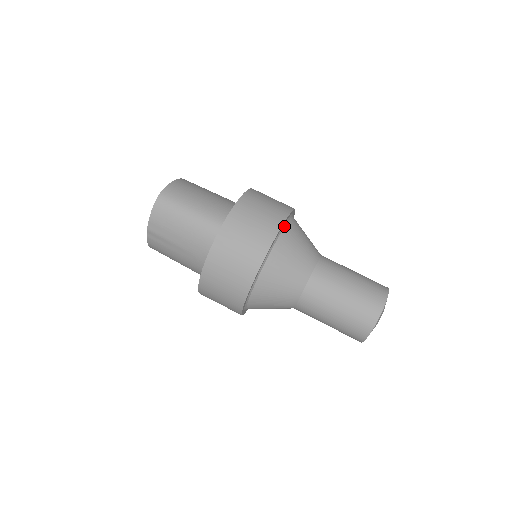
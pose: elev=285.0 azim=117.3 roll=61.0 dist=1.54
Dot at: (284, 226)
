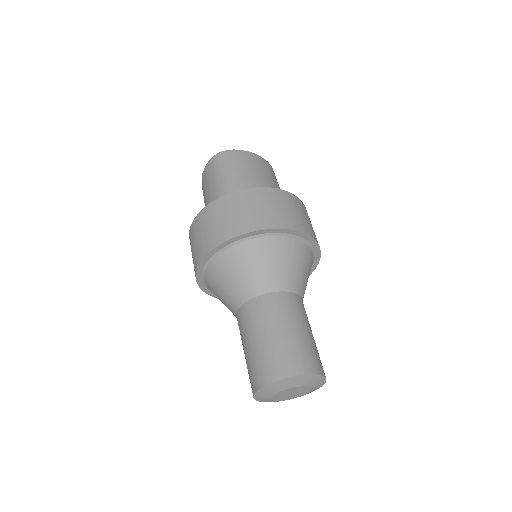
Dot at: (271, 235)
